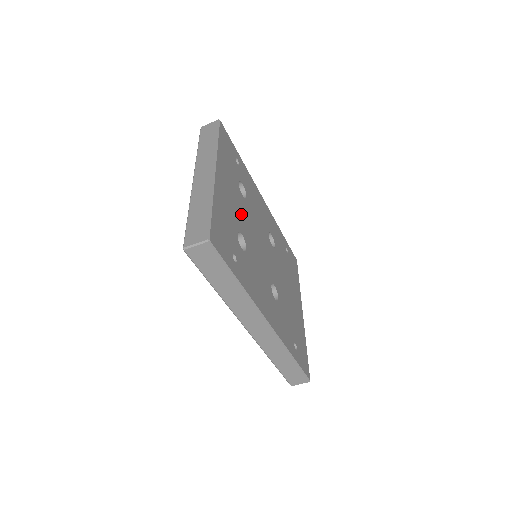
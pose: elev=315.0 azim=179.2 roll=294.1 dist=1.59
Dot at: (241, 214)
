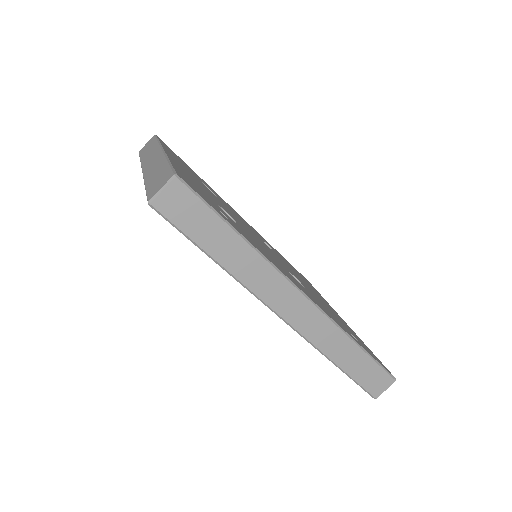
Dot at: occluded
